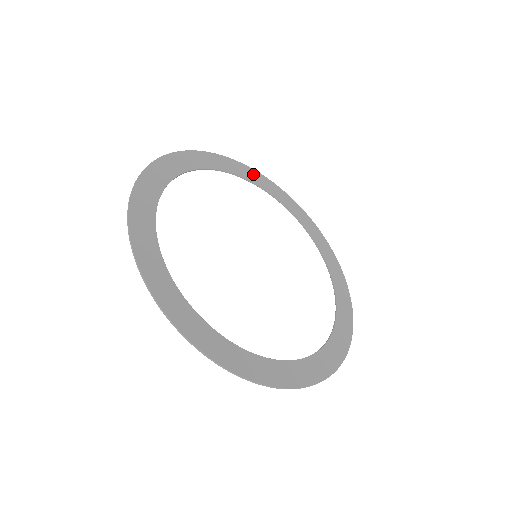
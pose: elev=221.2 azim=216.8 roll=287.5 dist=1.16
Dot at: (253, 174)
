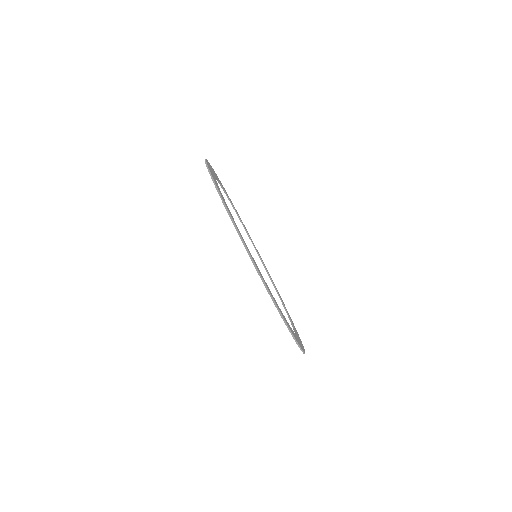
Dot at: (282, 300)
